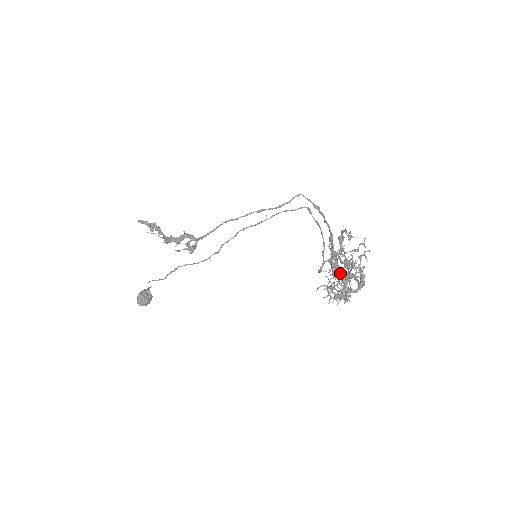
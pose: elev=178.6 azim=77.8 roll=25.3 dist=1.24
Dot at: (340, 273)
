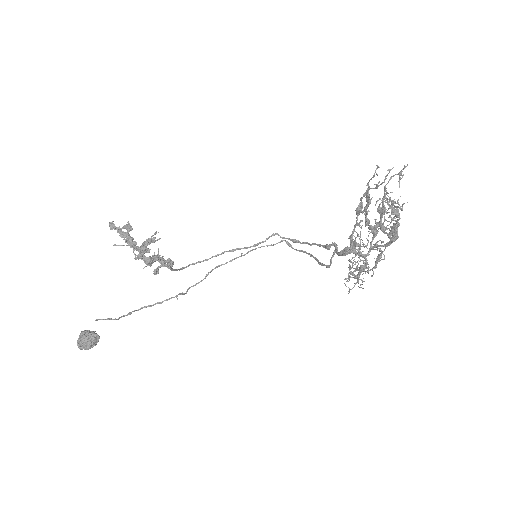
Dot at: occluded
